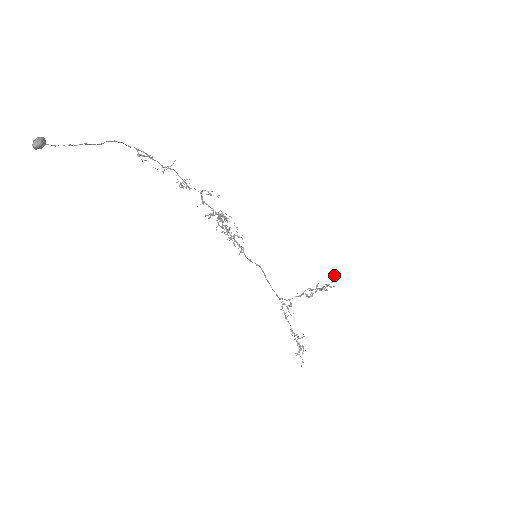
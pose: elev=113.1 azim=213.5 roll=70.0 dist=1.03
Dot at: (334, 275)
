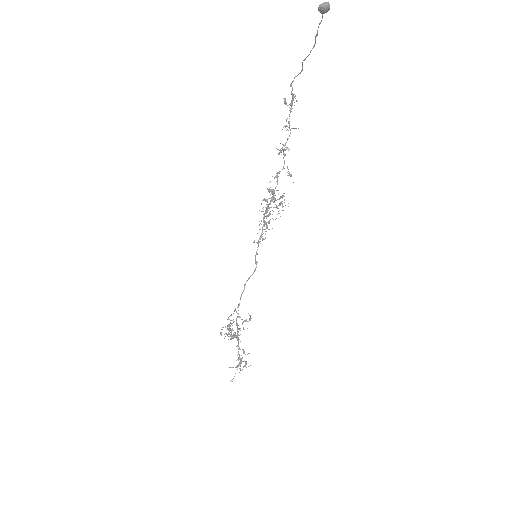
Dot at: occluded
